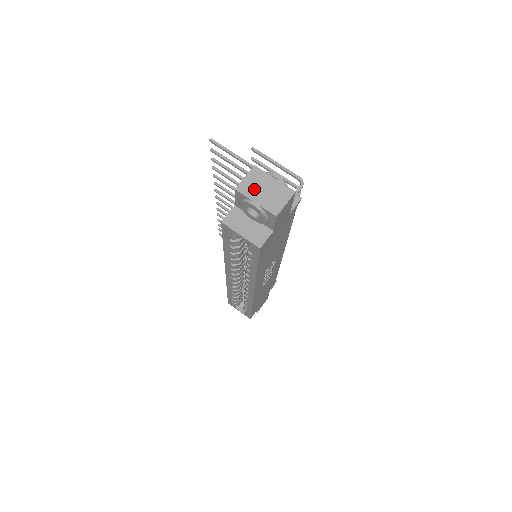
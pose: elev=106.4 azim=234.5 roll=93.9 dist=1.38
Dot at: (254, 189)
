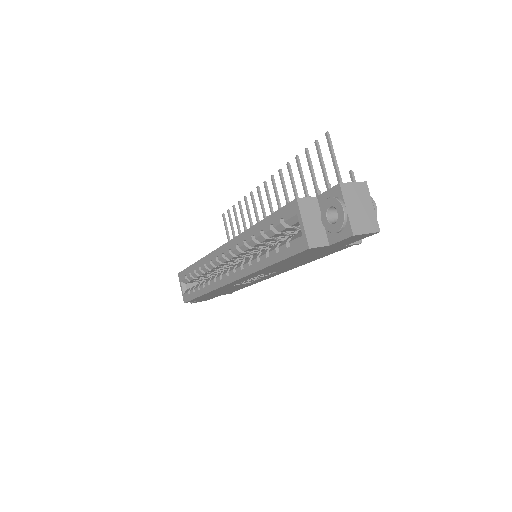
Dot at: (353, 198)
